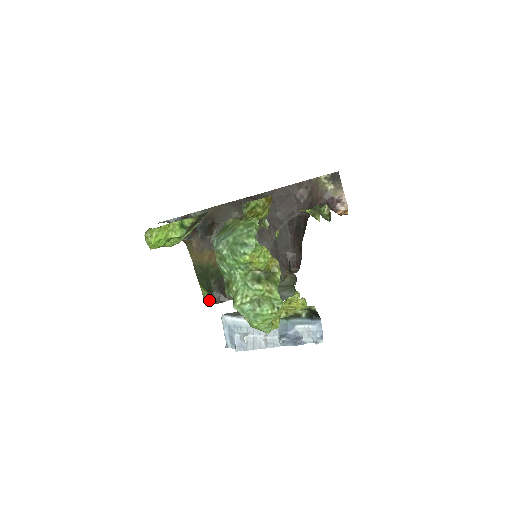
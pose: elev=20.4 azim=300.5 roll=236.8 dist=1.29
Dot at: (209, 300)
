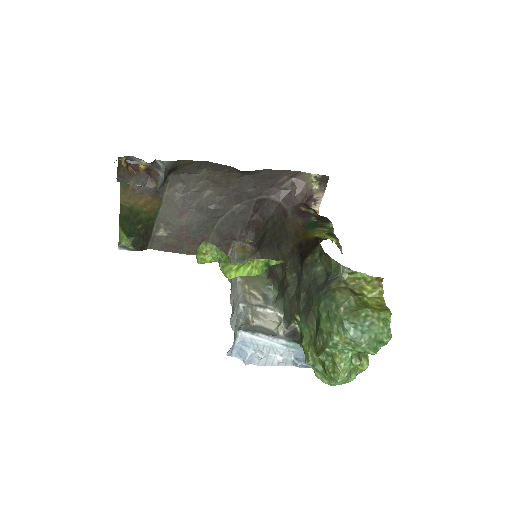
Dot at: (126, 245)
